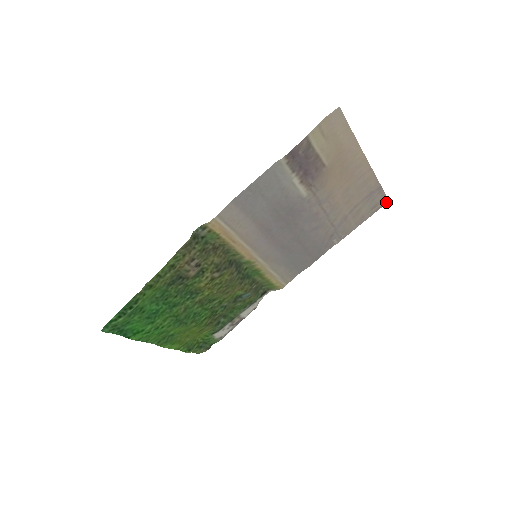
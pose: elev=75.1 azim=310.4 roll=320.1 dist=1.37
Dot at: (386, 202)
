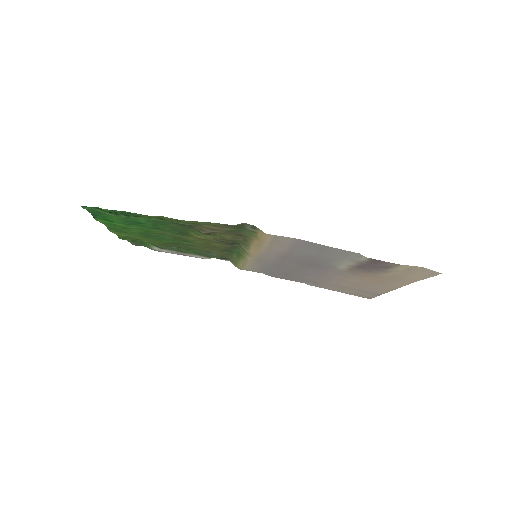
Dot at: (368, 298)
